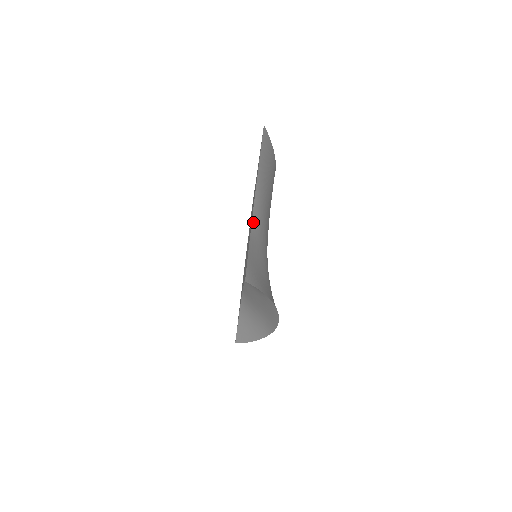
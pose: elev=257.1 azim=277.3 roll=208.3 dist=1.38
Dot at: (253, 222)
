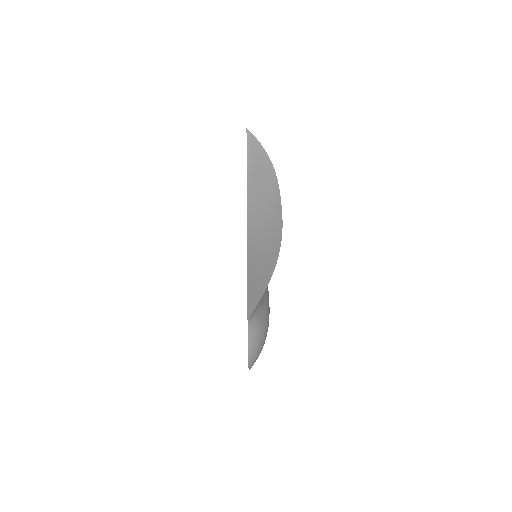
Dot at: occluded
